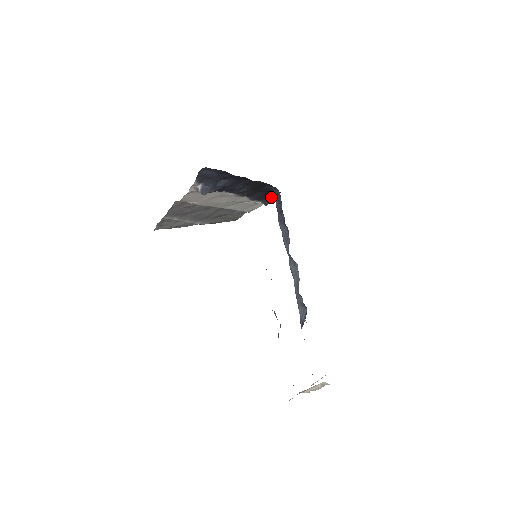
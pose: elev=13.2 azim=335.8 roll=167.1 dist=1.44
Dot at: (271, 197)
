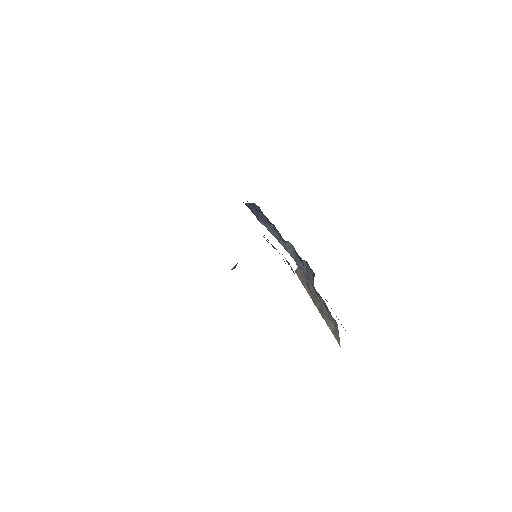
Dot at: occluded
